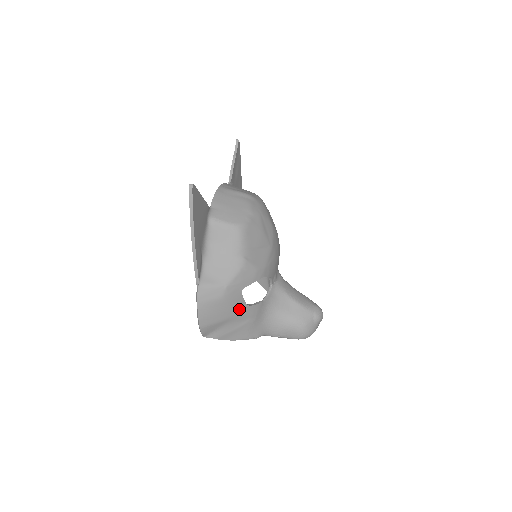
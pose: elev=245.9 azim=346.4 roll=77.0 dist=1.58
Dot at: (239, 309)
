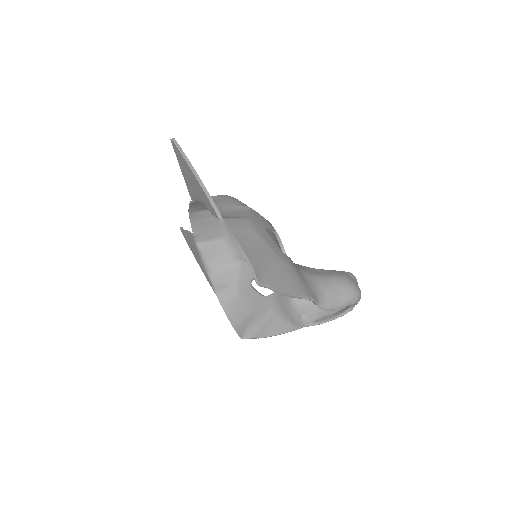
Dot at: (275, 250)
